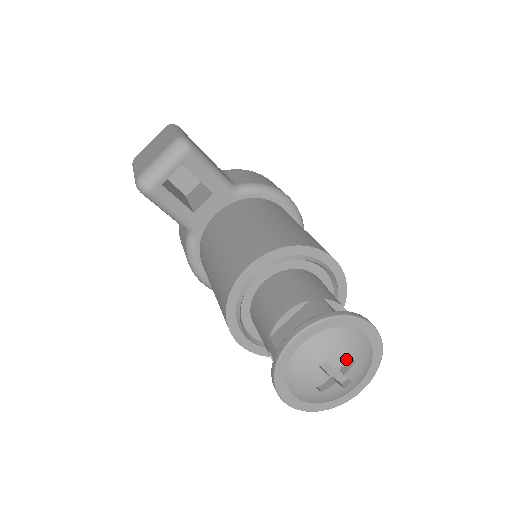
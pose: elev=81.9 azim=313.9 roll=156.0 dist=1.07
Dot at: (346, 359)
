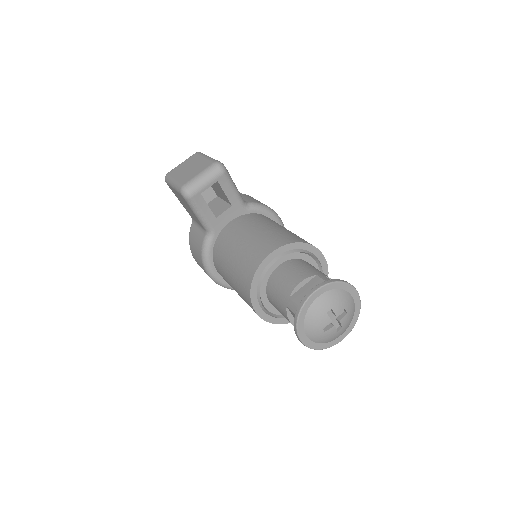
Dot at: (342, 310)
